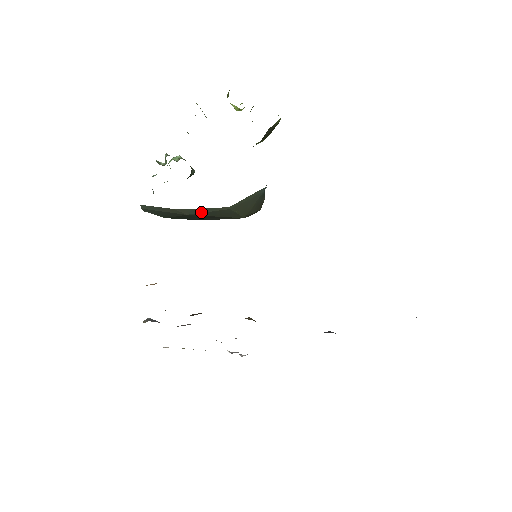
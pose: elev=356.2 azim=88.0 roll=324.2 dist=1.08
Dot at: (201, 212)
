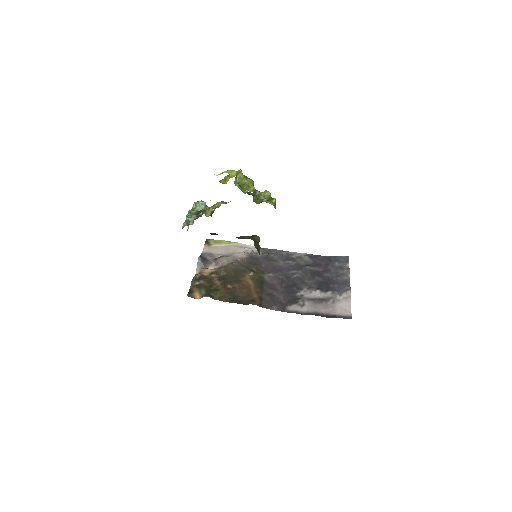
Dot at: occluded
